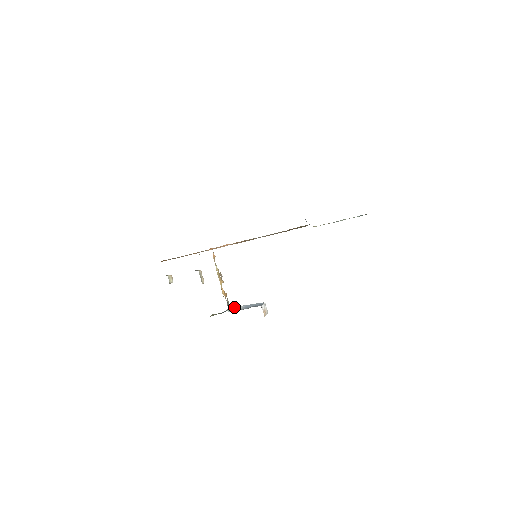
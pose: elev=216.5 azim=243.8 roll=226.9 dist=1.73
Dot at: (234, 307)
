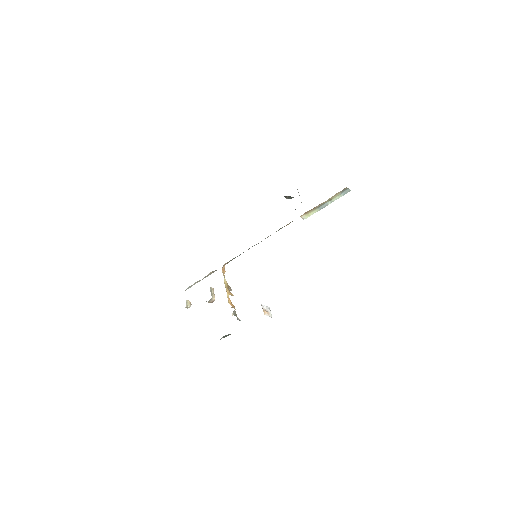
Dot at: occluded
